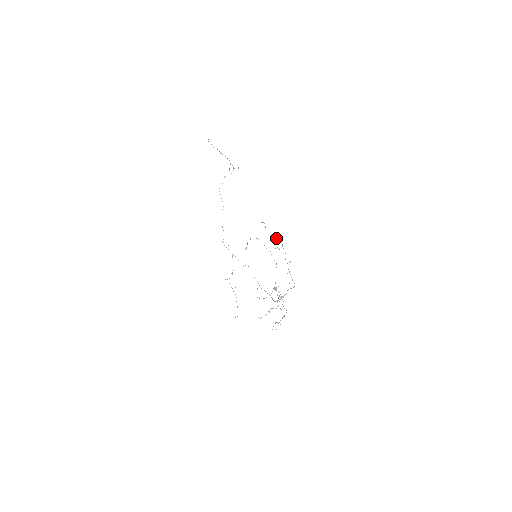
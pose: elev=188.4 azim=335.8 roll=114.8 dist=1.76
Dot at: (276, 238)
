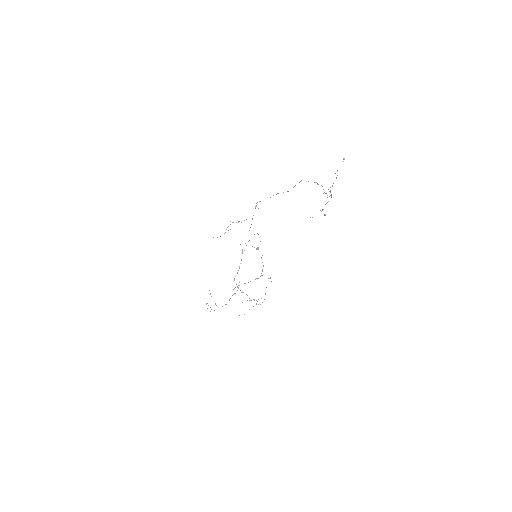
Dot at: occluded
